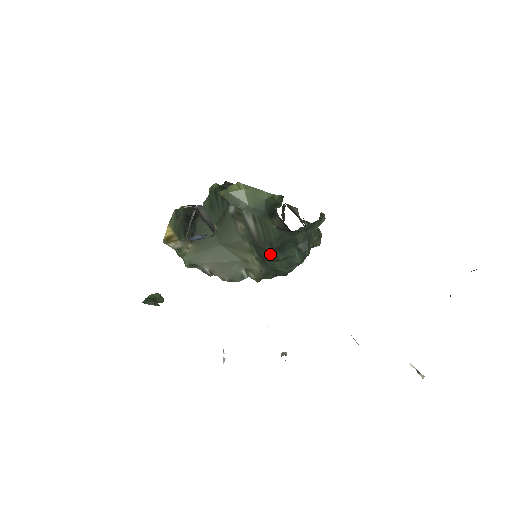
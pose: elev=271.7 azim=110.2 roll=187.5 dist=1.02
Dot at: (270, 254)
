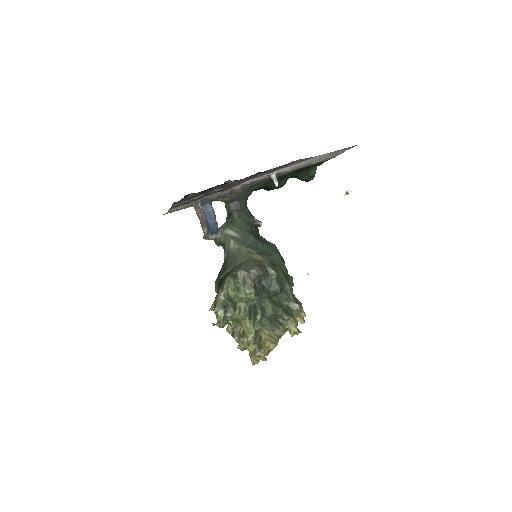
Dot at: (255, 240)
